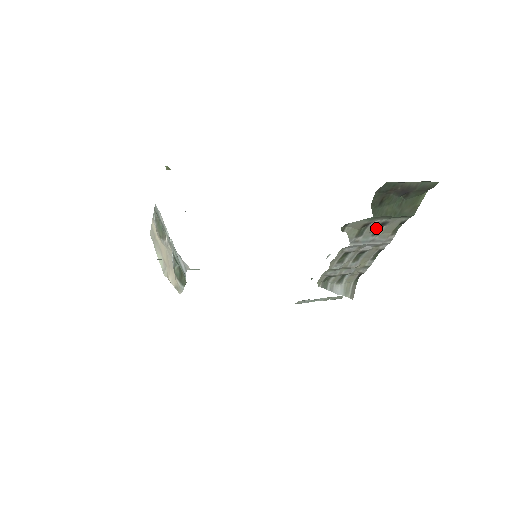
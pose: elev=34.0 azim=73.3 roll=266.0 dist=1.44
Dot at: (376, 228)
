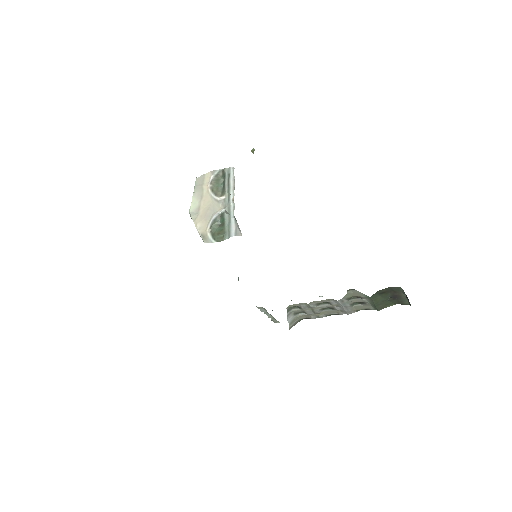
Dot at: (356, 302)
